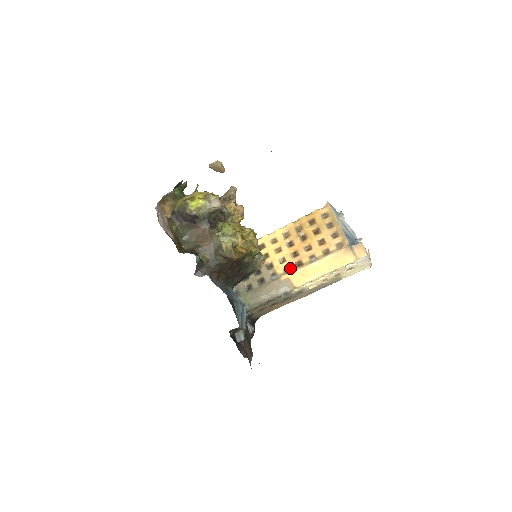
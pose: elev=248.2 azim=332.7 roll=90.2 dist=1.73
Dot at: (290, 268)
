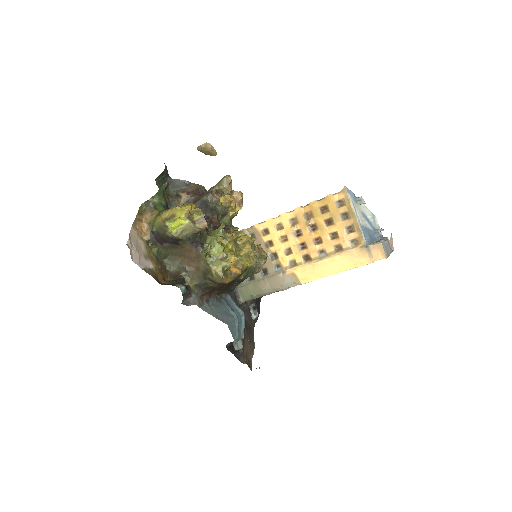
Dot at: (296, 262)
